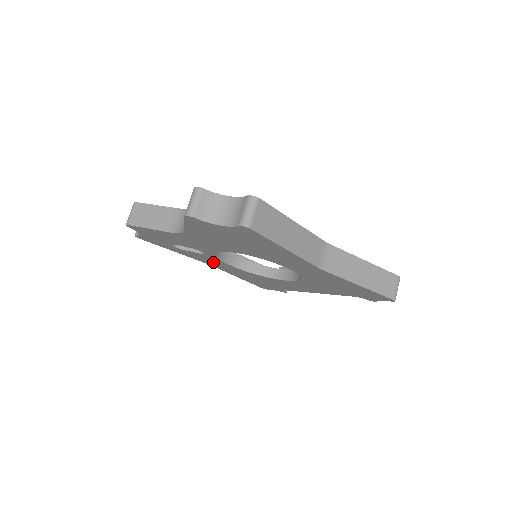
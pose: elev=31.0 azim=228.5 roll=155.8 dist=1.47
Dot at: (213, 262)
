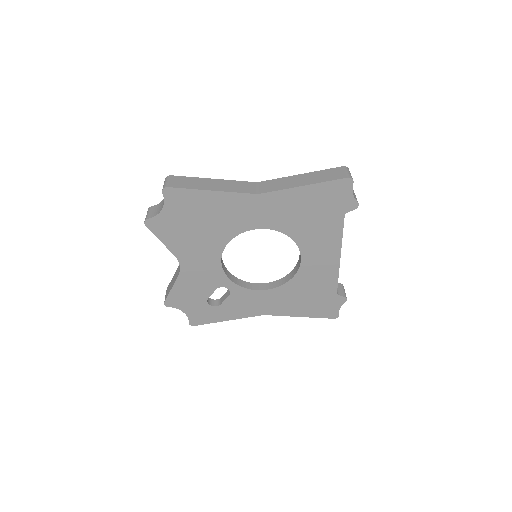
Dot at: (253, 303)
